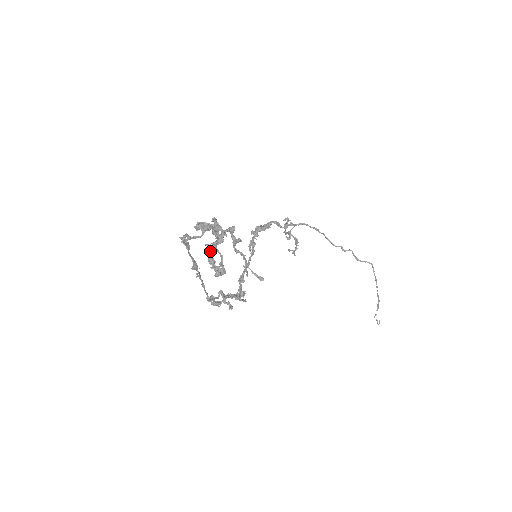
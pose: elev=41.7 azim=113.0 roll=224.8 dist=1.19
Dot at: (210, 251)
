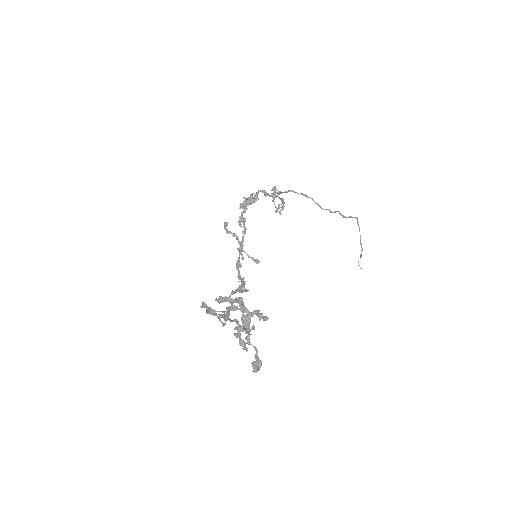
Dot at: (240, 335)
